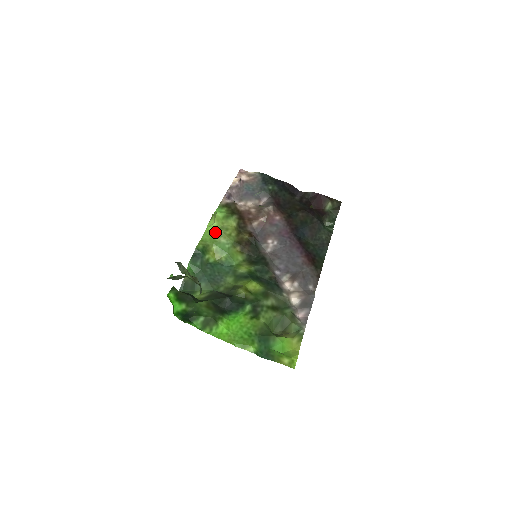
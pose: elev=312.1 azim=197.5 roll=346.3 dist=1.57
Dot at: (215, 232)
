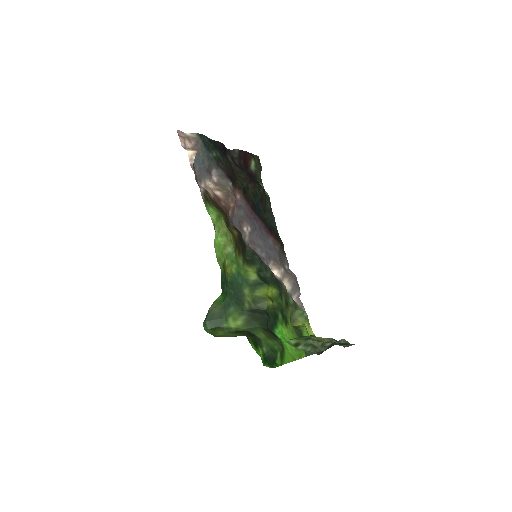
Dot at: (220, 242)
